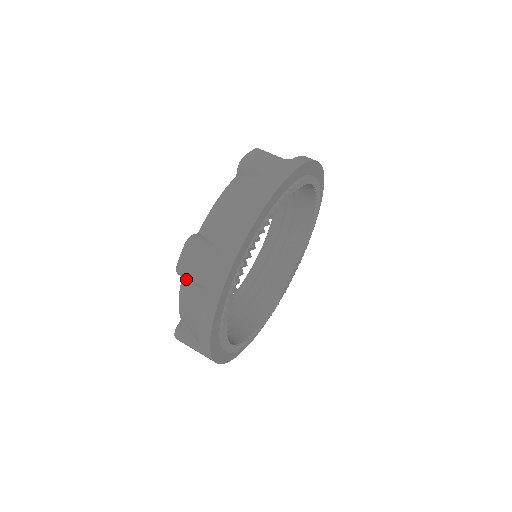
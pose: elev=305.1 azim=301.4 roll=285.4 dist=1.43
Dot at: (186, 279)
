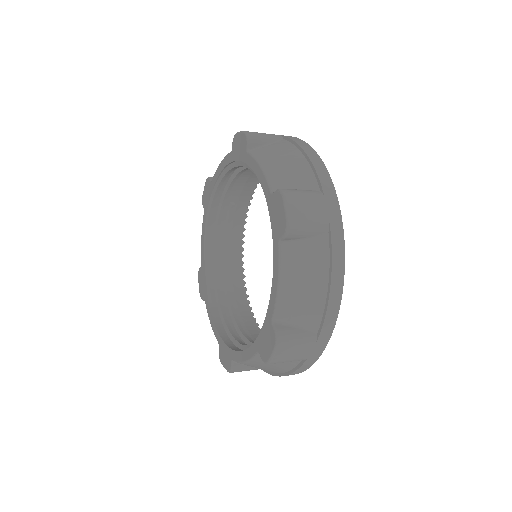
Dot at: (255, 150)
